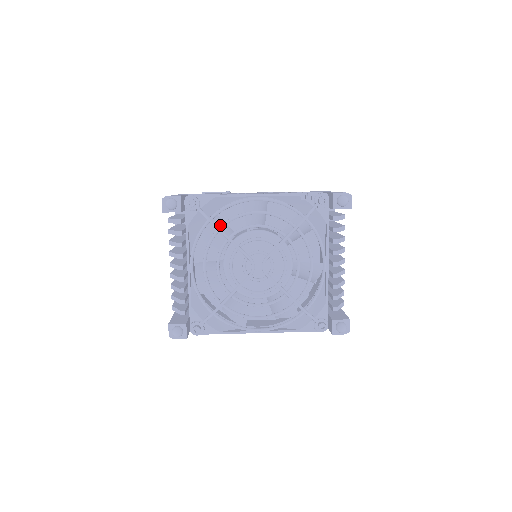
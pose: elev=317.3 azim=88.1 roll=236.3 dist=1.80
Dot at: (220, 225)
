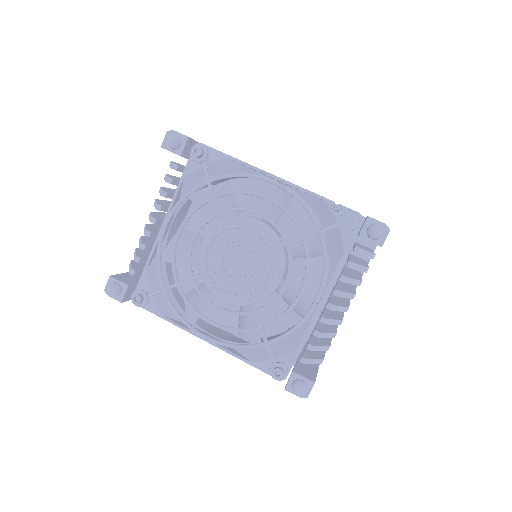
Dot at: (225, 197)
